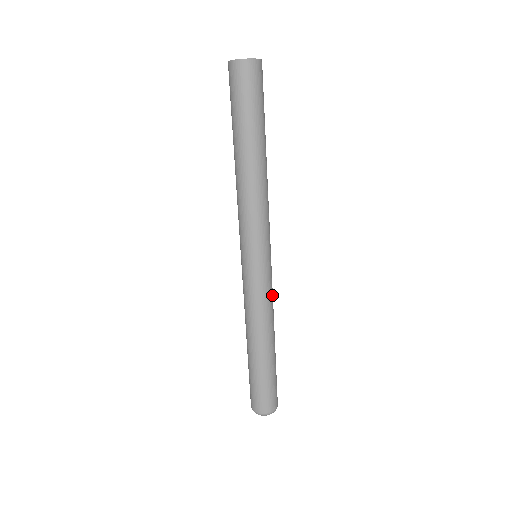
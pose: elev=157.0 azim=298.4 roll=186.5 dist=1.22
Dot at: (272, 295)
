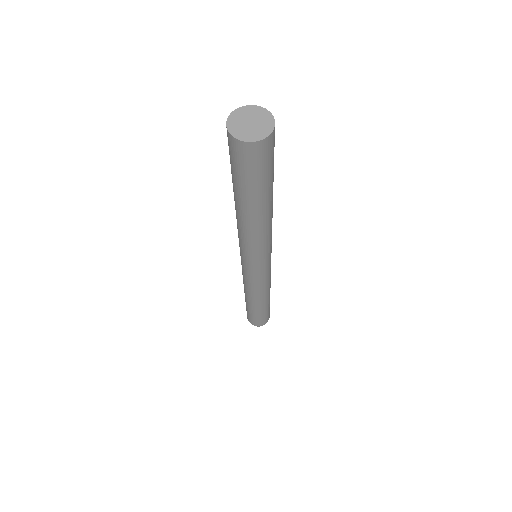
Dot at: (268, 281)
